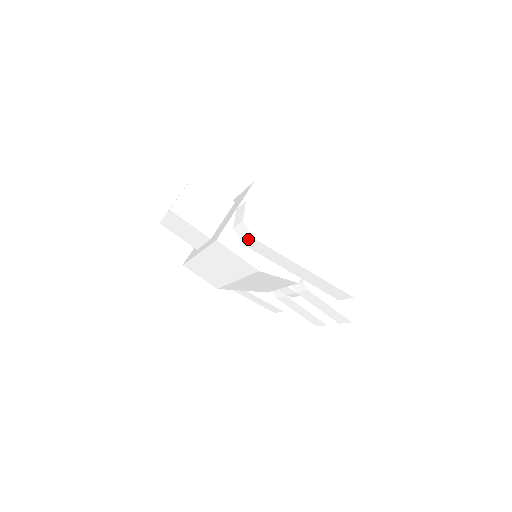
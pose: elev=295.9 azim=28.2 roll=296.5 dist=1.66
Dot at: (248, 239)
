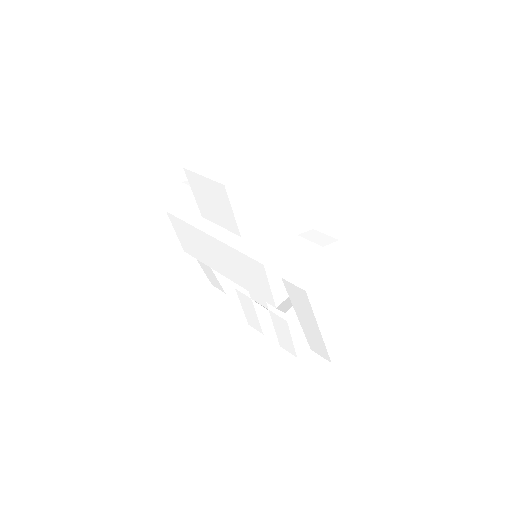
Dot at: (295, 281)
